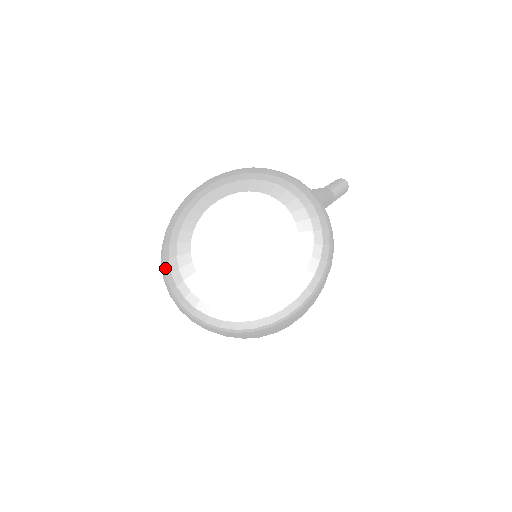
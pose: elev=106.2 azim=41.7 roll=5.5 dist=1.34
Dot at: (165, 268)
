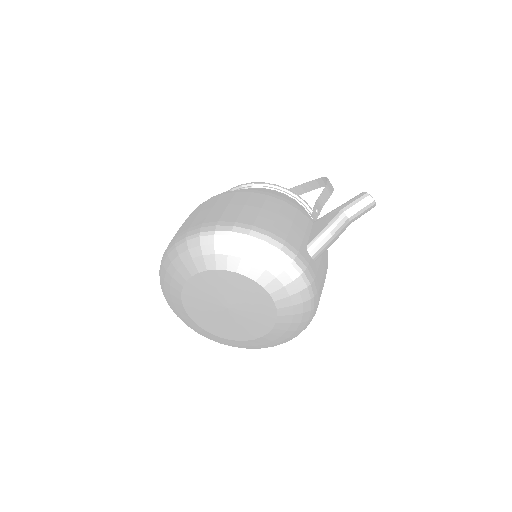
Dot at: (162, 291)
